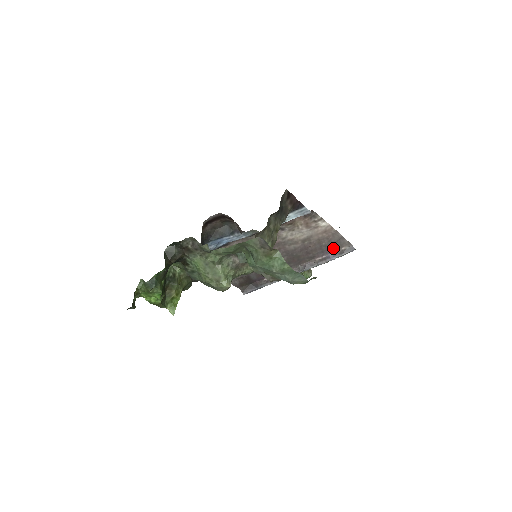
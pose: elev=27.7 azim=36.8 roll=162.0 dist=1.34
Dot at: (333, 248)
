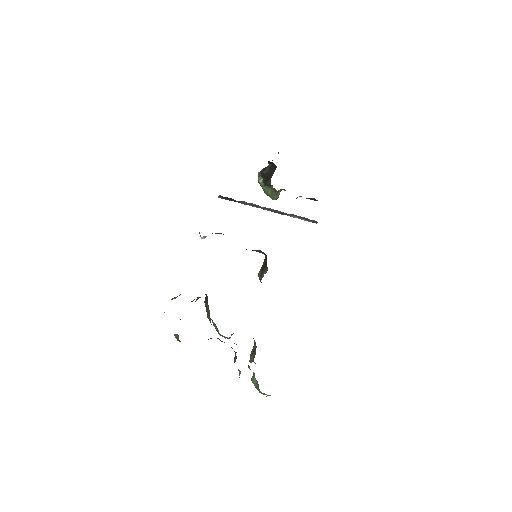
Dot at: occluded
